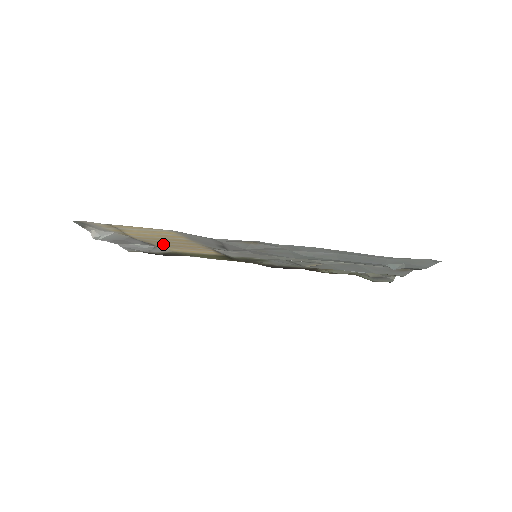
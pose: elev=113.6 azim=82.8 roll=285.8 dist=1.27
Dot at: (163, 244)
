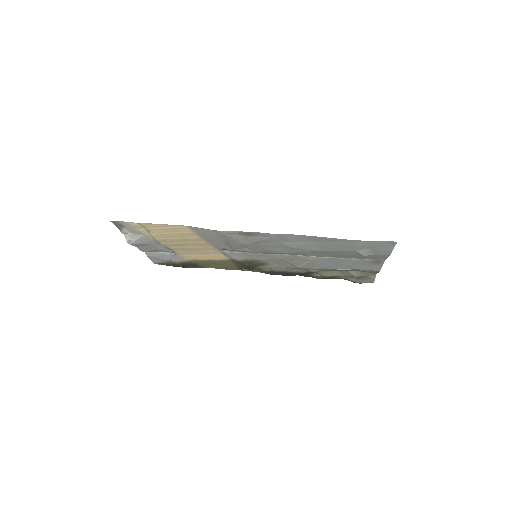
Dot at: (181, 248)
